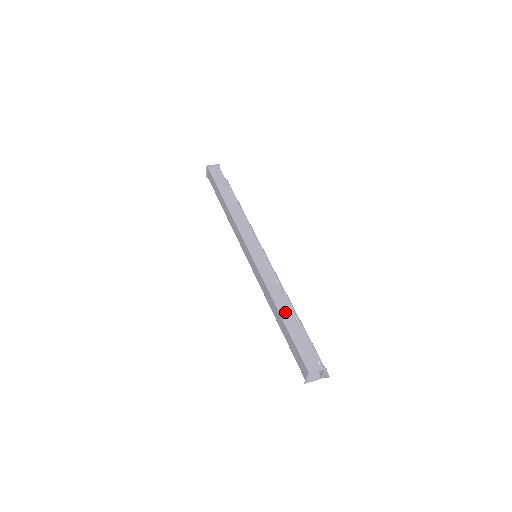
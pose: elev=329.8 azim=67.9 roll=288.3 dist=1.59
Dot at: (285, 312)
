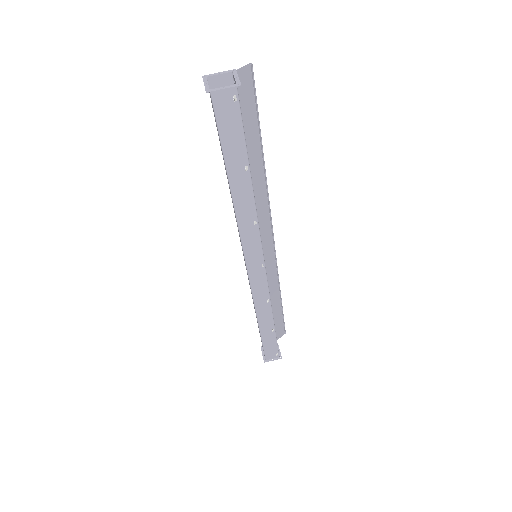
Dot at: (264, 325)
